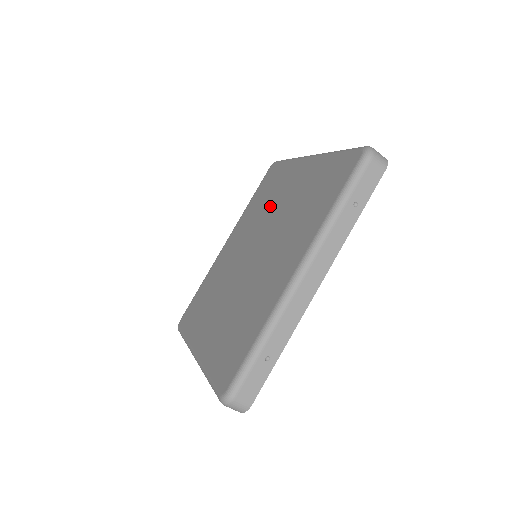
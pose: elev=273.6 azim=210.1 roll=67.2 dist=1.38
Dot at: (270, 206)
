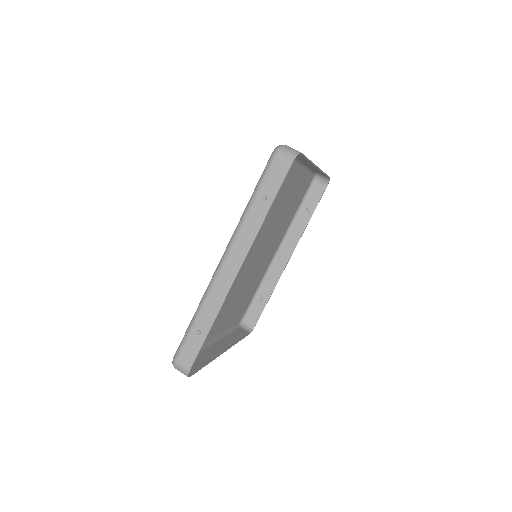
Dot at: occluded
